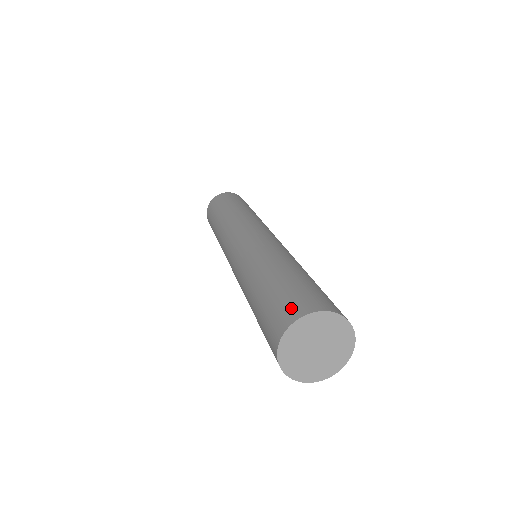
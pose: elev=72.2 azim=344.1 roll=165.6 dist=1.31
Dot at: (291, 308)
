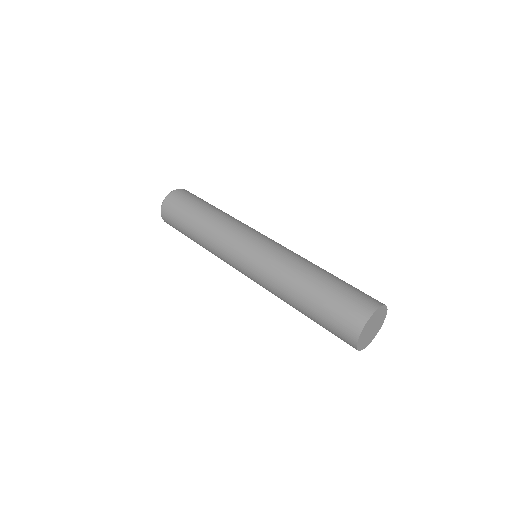
Dot at: (346, 332)
